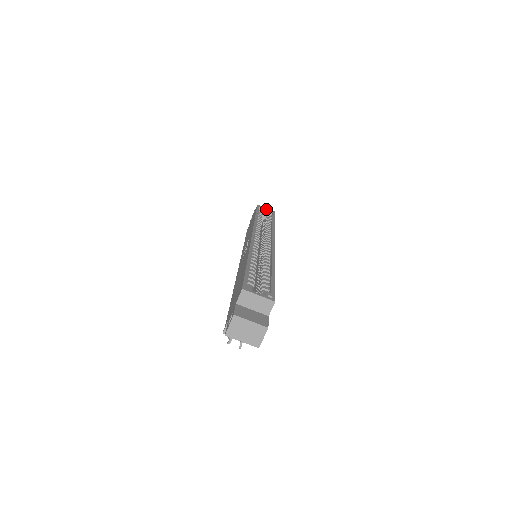
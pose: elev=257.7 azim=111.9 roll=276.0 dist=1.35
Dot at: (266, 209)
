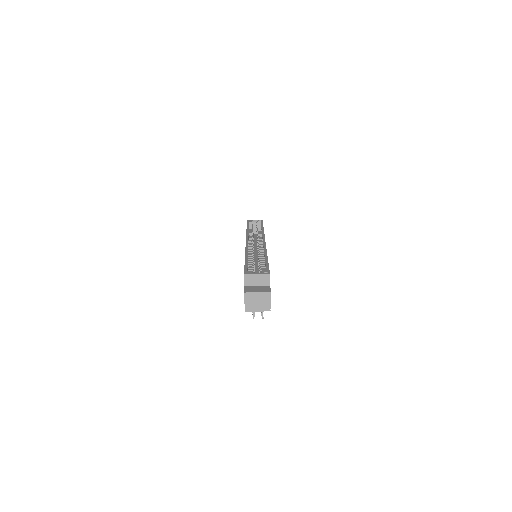
Dot at: (255, 221)
